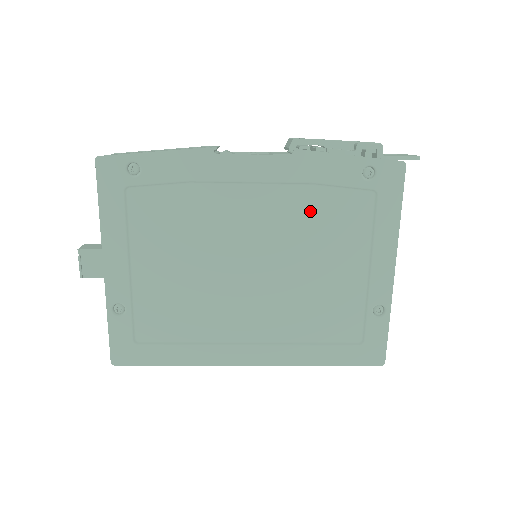
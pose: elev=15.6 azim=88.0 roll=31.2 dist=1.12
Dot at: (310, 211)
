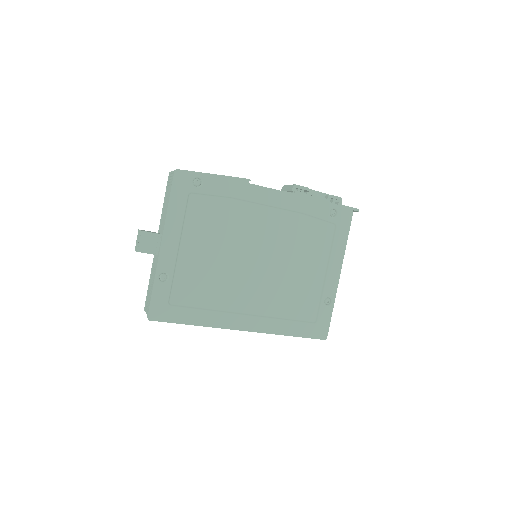
Dot at: (298, 230)
